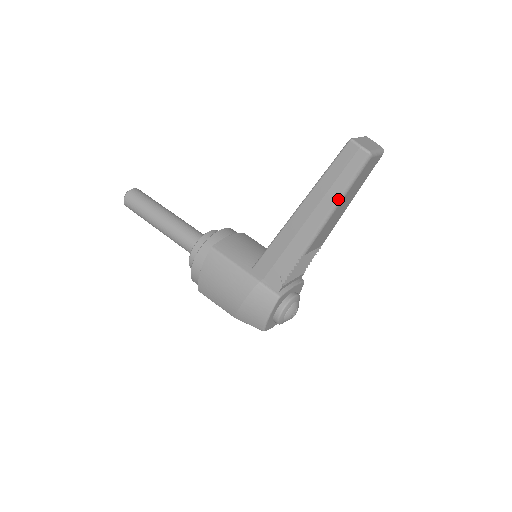
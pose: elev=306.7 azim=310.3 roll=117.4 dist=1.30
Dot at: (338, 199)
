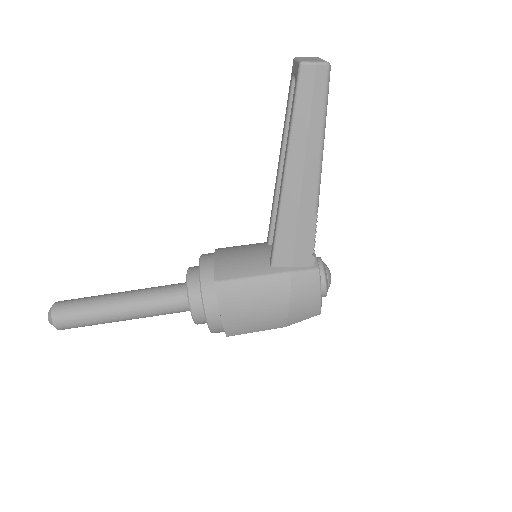
Dot at: (322, 131)
